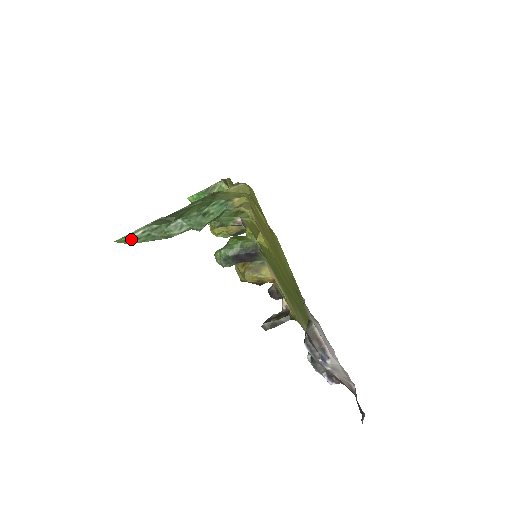
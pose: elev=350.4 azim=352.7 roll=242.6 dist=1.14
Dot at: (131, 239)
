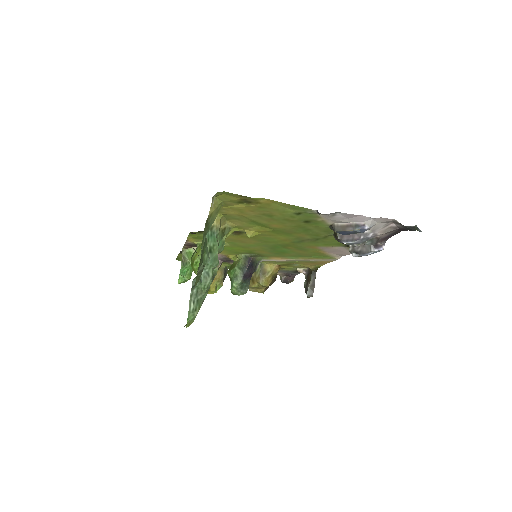
Dot at: (192, 314)
